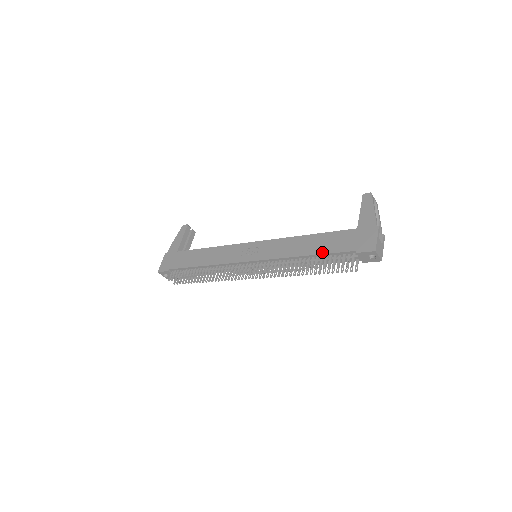
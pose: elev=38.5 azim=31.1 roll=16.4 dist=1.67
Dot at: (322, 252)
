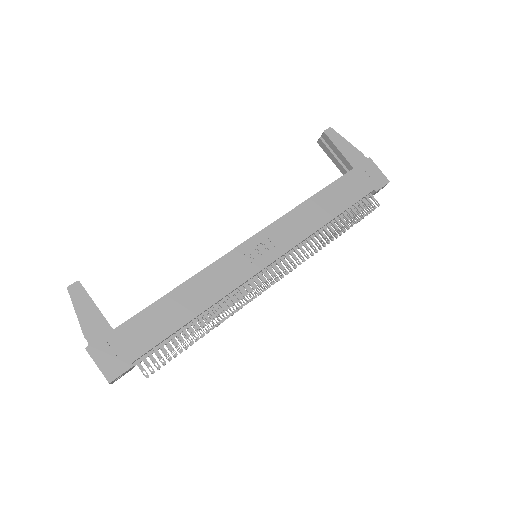
Dot at: (345, 207)
